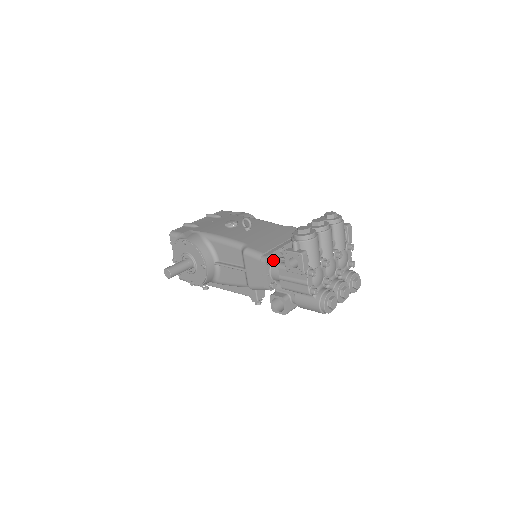
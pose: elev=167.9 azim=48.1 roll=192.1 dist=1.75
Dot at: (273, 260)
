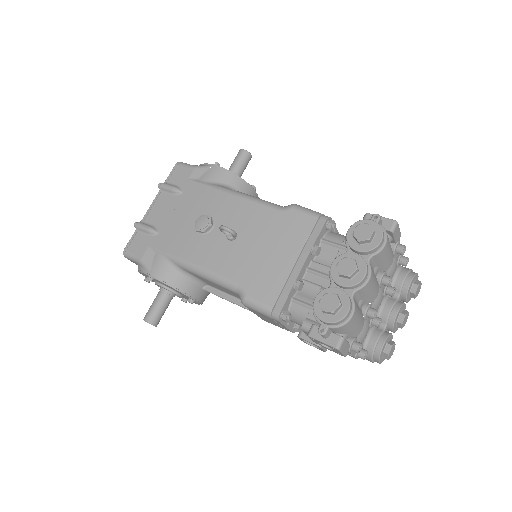
Dot at: (290, 315)
